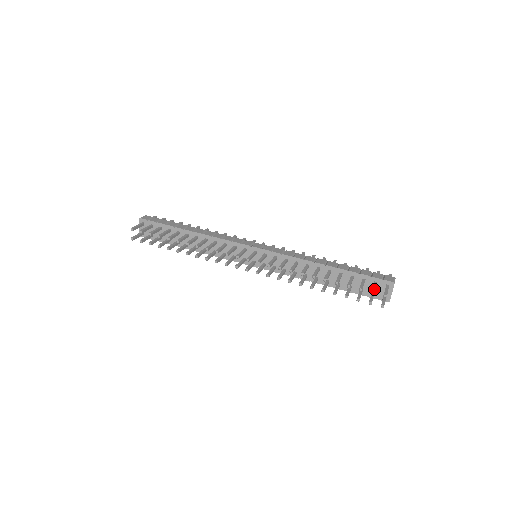
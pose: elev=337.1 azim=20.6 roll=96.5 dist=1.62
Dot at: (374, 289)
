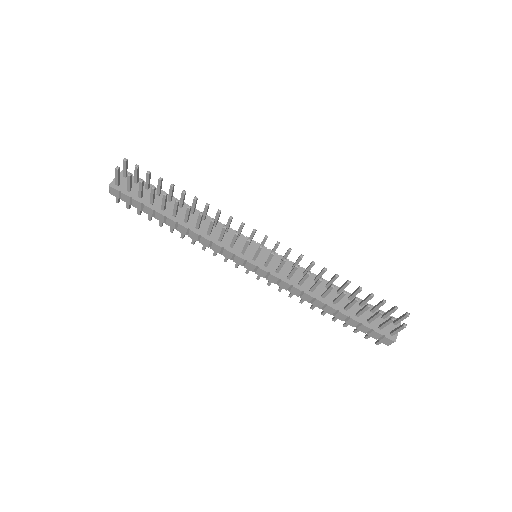
Dot at: occluded
